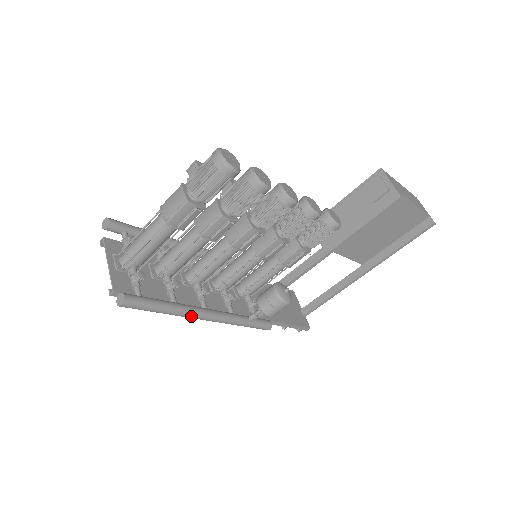
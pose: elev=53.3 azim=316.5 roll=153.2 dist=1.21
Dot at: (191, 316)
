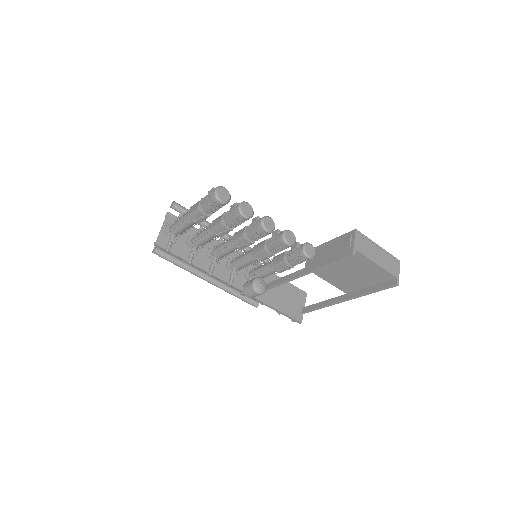
Dot at: (196, 275)
